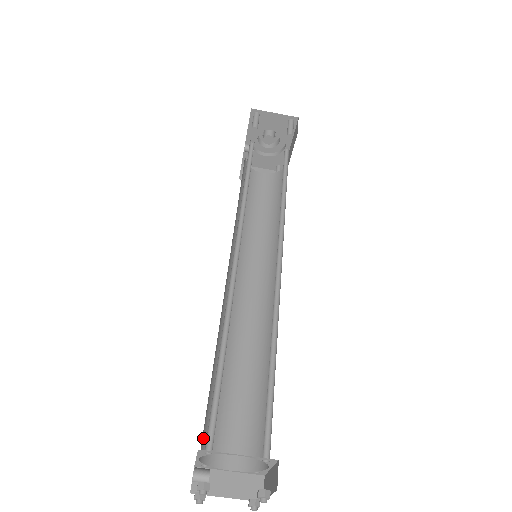
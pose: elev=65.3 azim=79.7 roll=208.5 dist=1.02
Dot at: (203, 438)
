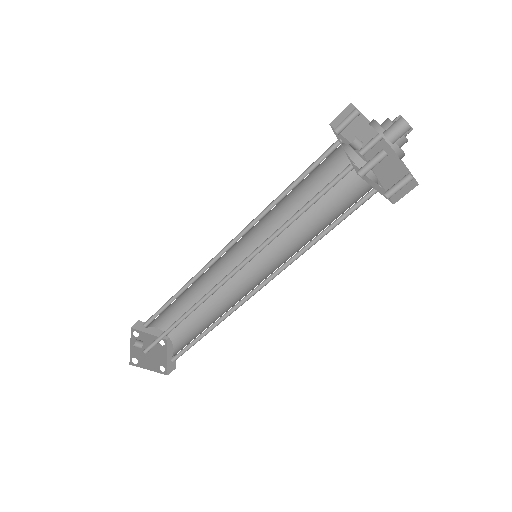
Dot at: occluded
